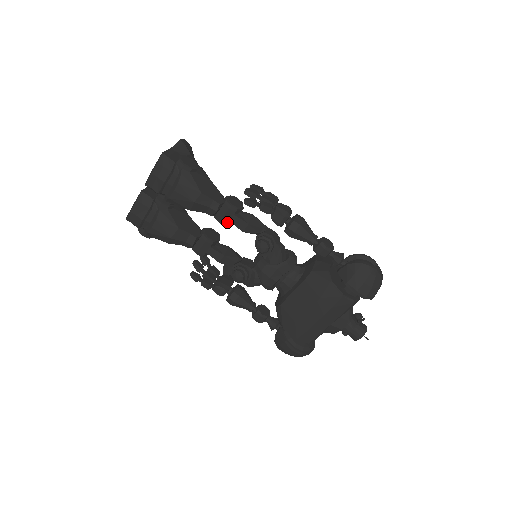
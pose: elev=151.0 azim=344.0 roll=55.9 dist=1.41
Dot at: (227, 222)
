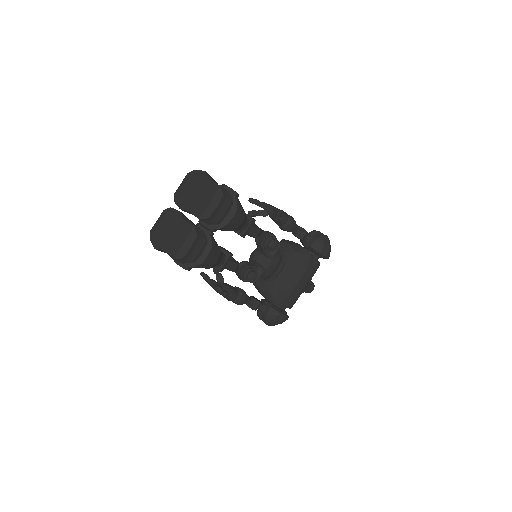
Dot at: (246, 234)
